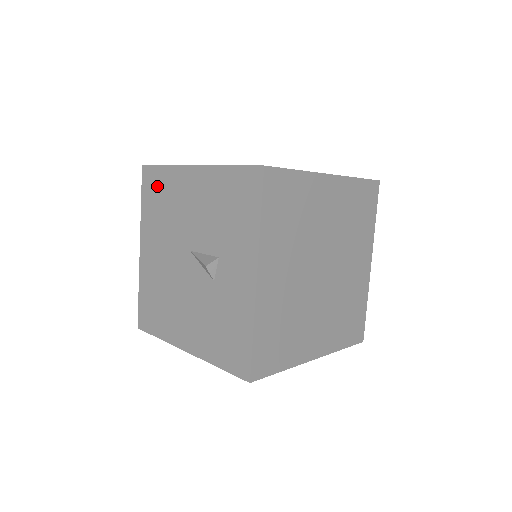
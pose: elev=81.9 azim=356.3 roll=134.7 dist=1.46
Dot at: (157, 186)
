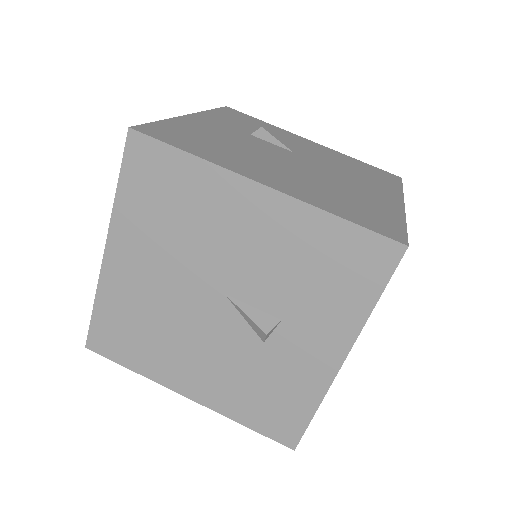
Dot at: (165, 178)
